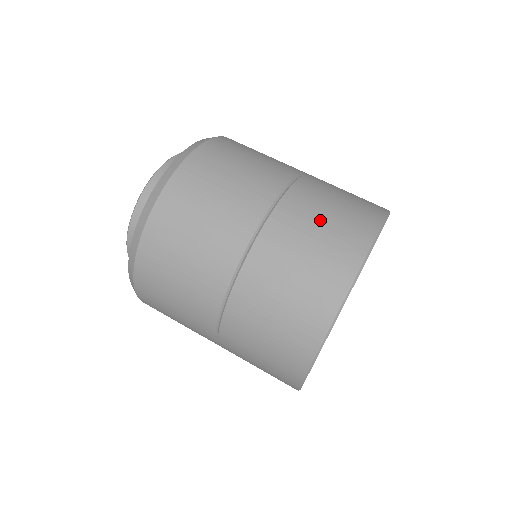
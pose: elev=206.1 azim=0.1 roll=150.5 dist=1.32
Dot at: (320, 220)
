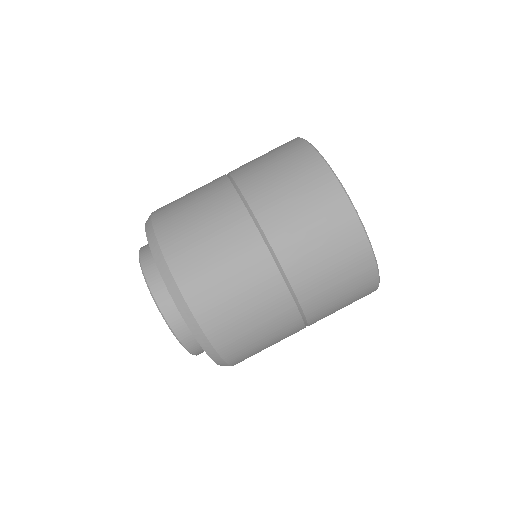
Dot at: occluded
